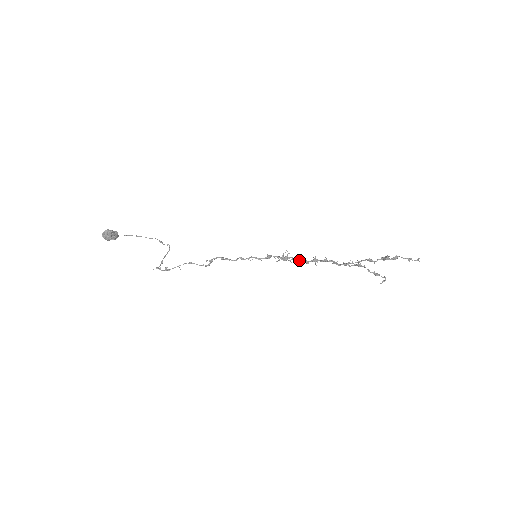
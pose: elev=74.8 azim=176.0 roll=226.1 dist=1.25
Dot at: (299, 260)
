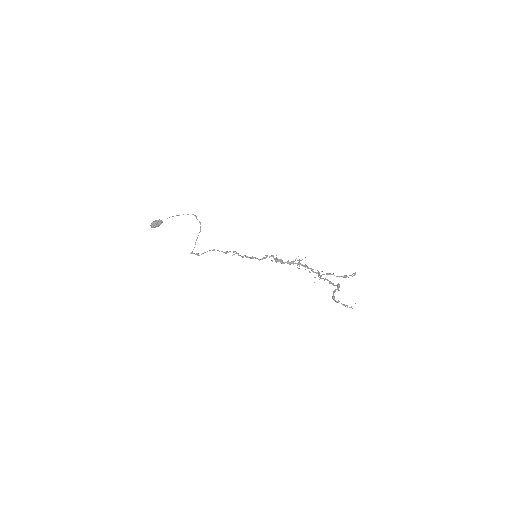
Dot at: occluded
